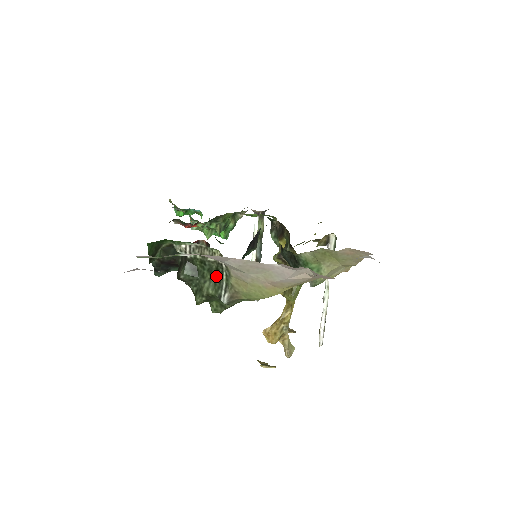
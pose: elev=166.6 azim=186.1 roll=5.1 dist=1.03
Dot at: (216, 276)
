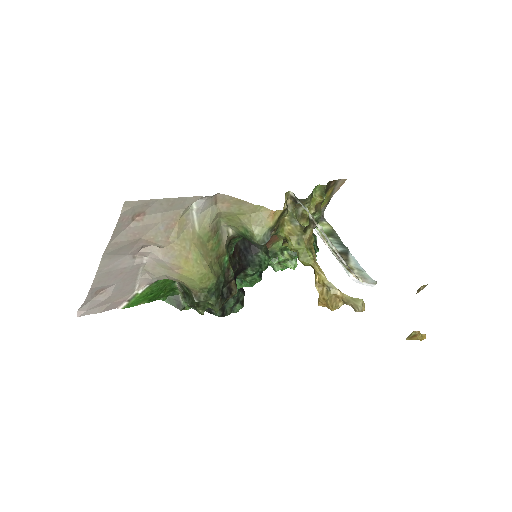
Dot at: (188, 290)
